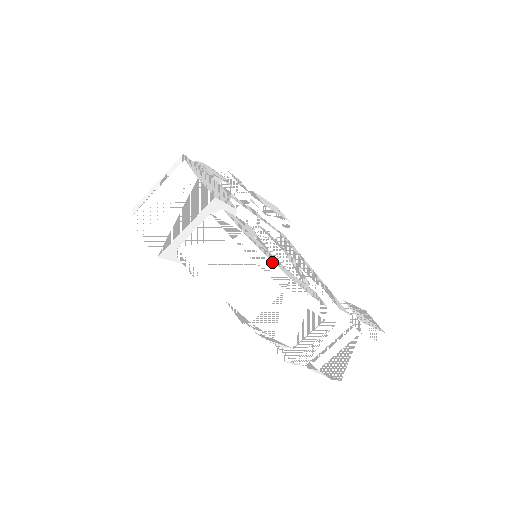
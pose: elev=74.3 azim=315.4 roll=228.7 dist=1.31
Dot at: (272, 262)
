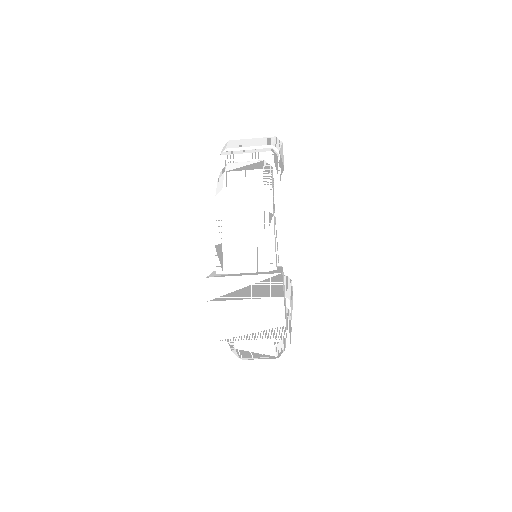
Dot at: (284, 349)
